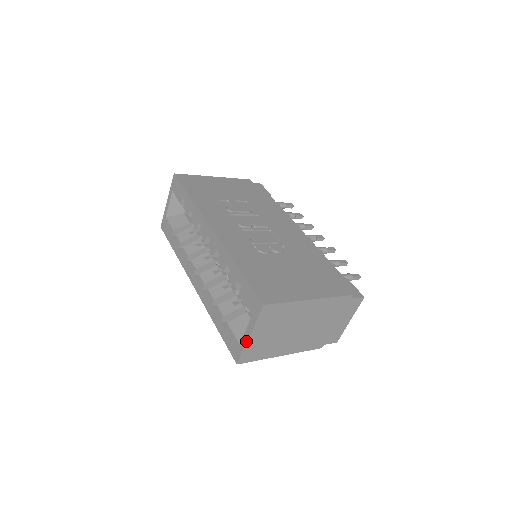
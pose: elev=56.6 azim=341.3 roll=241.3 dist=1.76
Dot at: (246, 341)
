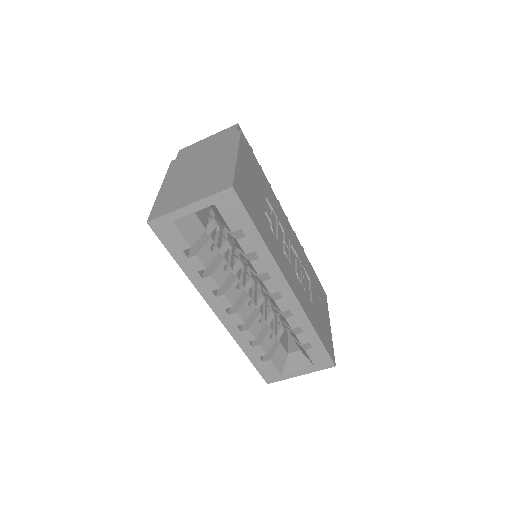
Dot at: occluded
